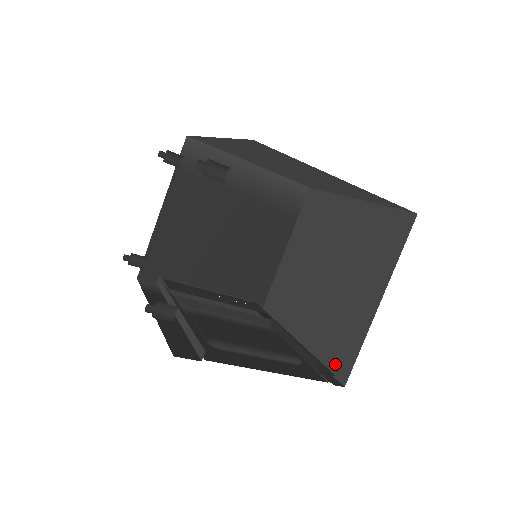
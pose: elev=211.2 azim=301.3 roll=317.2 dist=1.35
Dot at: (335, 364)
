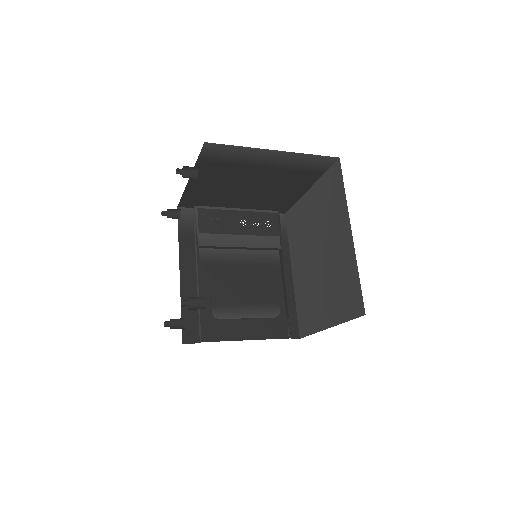
Dot at: (301, 321)
